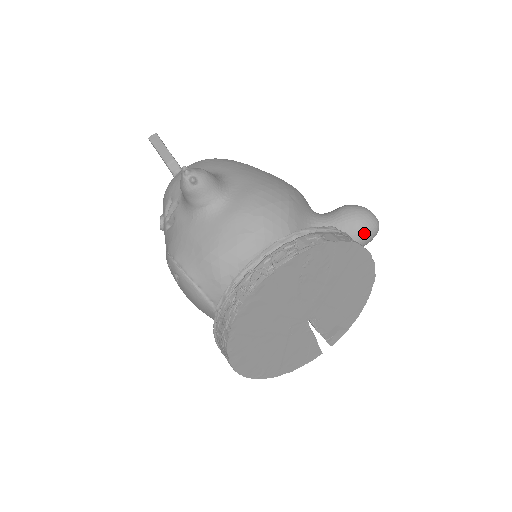
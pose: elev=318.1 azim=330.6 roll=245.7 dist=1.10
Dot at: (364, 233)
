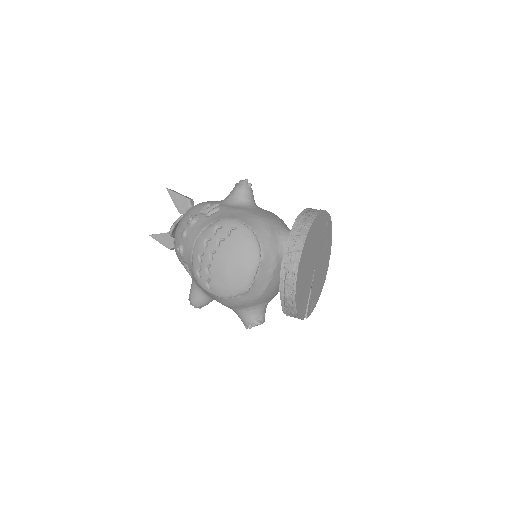
Dot at: occluded
